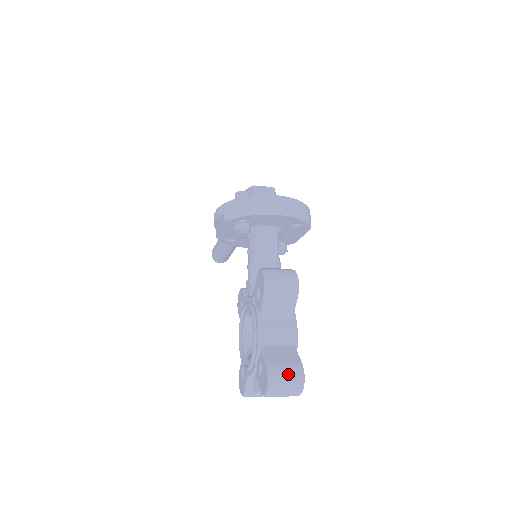
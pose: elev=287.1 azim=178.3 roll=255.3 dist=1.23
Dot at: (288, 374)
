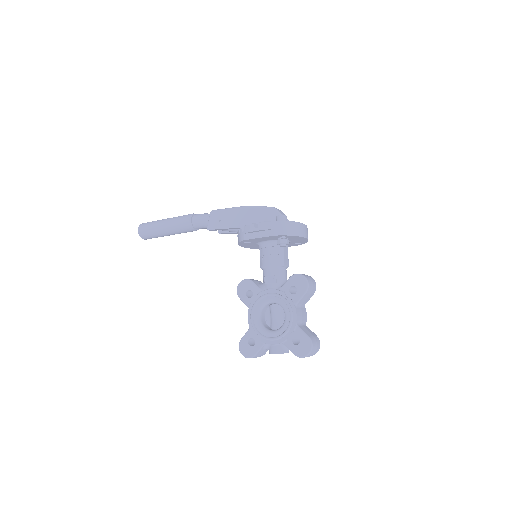
Dot at: (317, 343)
